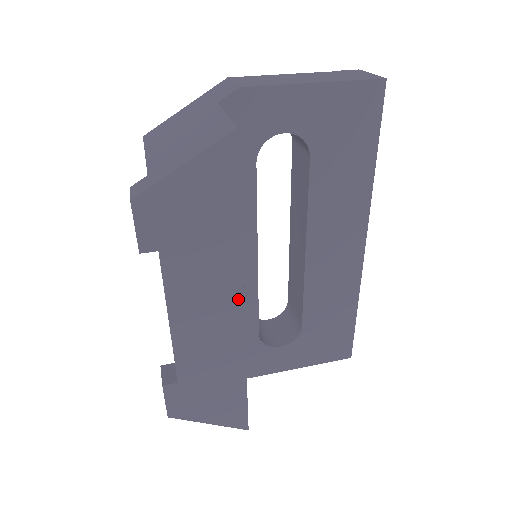
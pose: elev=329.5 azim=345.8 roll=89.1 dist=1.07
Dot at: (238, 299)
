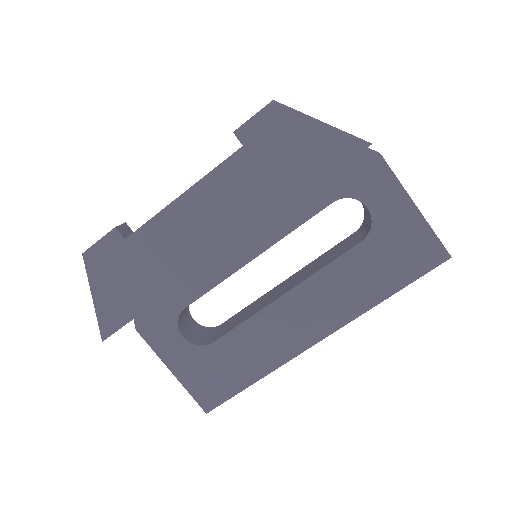
Dot at: (234, 239)
